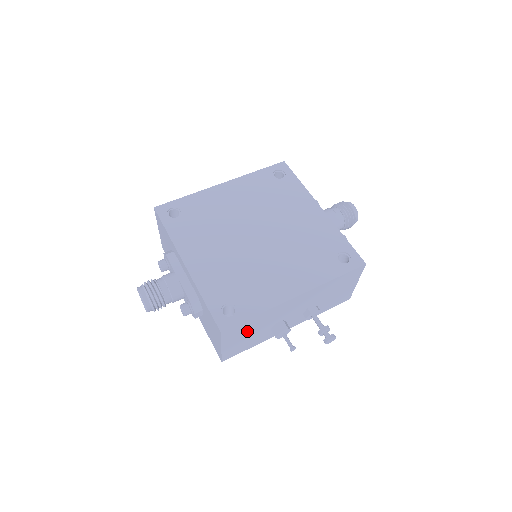
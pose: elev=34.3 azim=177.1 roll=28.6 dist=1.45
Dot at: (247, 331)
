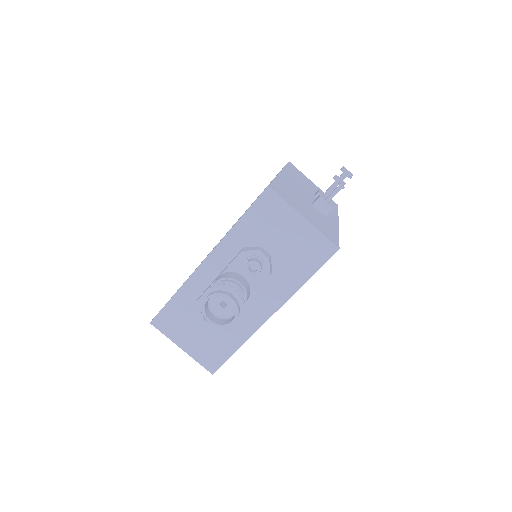
Dot at: (297, 202)
